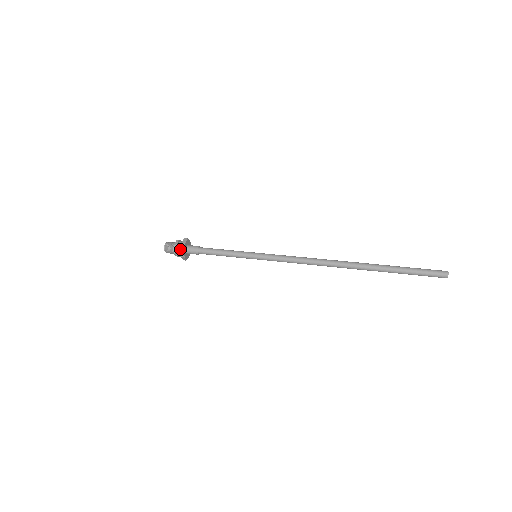
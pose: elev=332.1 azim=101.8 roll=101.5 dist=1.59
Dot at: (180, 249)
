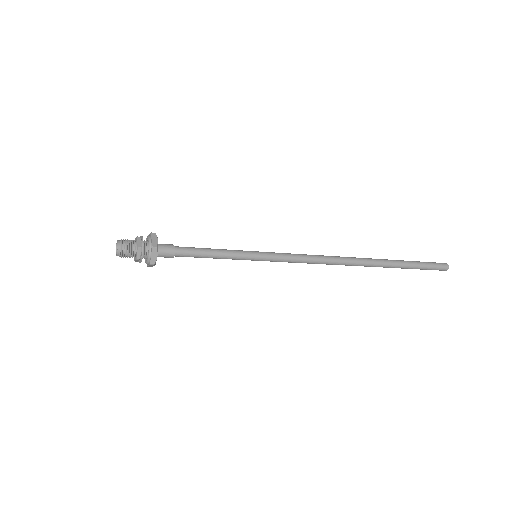
Dot at: (151, 254)
